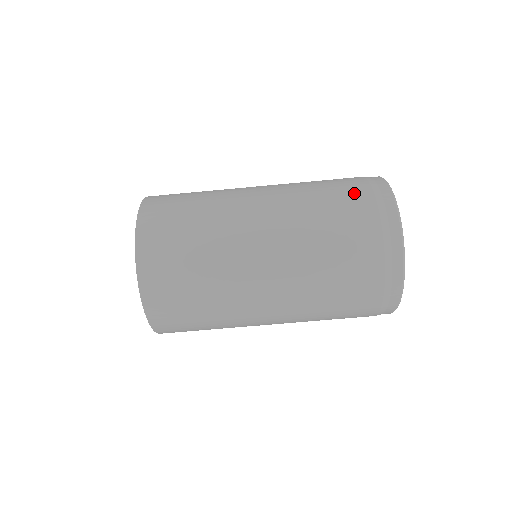
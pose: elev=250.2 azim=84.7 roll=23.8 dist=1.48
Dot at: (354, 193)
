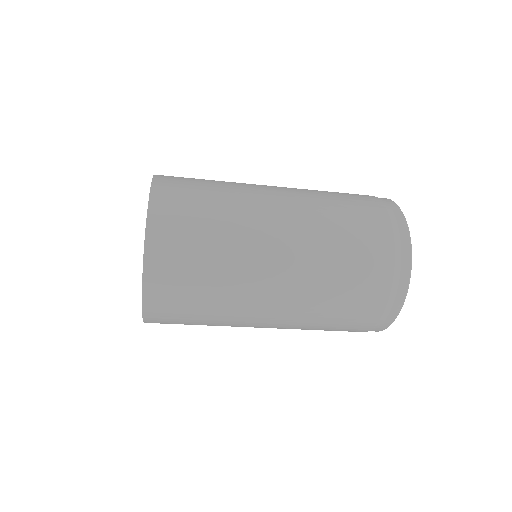
Dot at: (366, 202)
